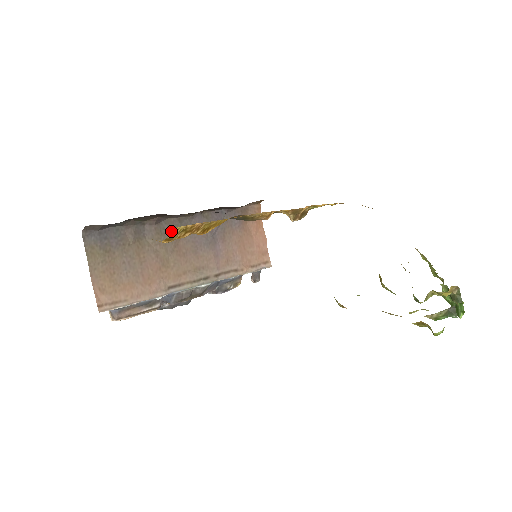
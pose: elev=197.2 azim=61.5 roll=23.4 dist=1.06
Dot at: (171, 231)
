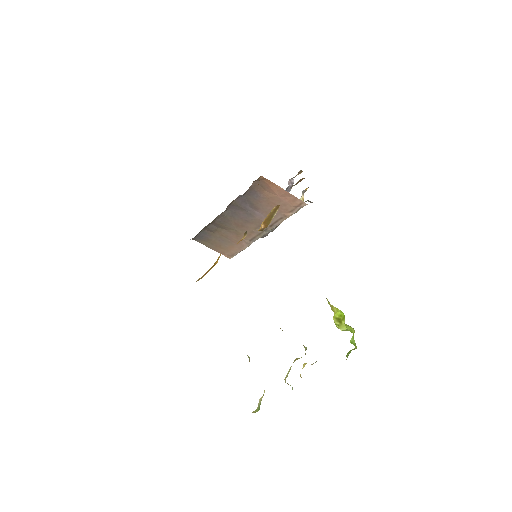
Dot at: (225, 220)
